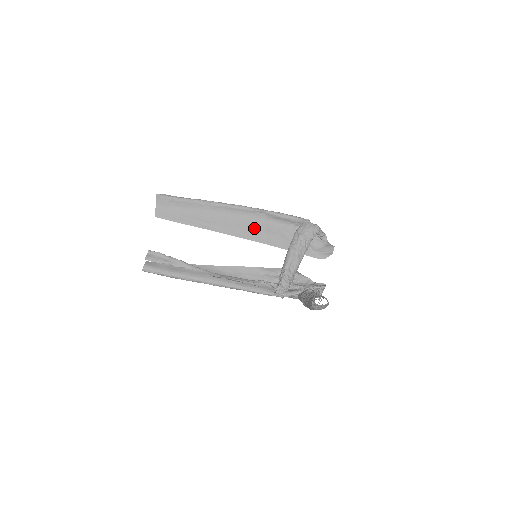
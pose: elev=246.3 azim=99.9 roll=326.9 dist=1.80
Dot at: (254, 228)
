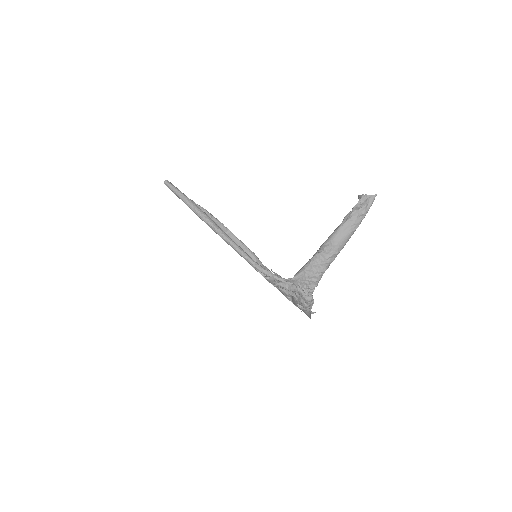
Dot at: occluded
